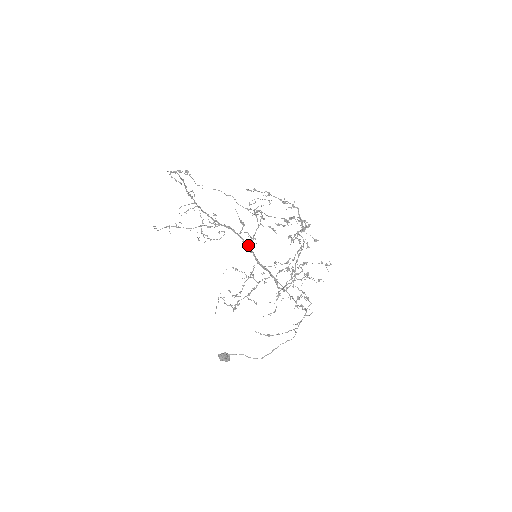
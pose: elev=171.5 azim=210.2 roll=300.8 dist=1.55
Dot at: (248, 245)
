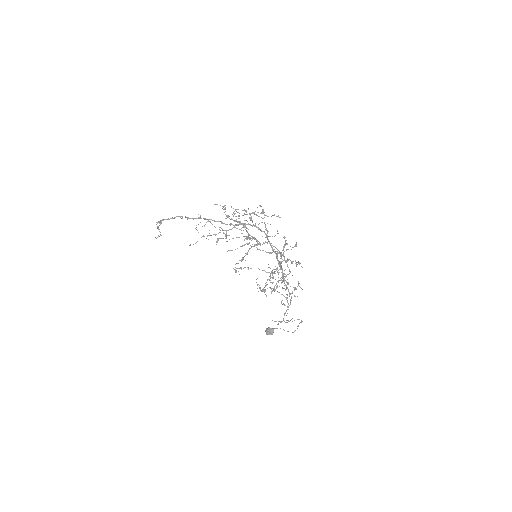
Dot at: occluded
